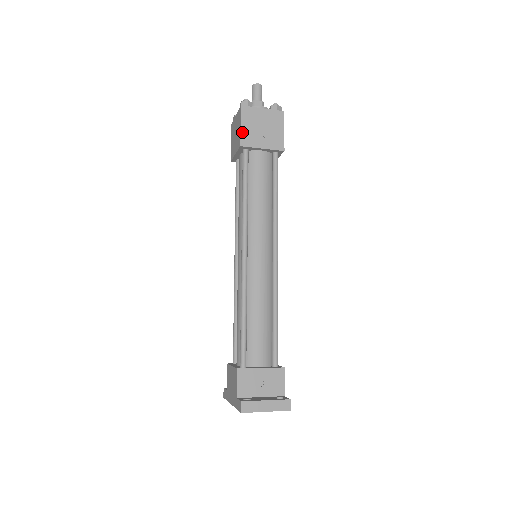
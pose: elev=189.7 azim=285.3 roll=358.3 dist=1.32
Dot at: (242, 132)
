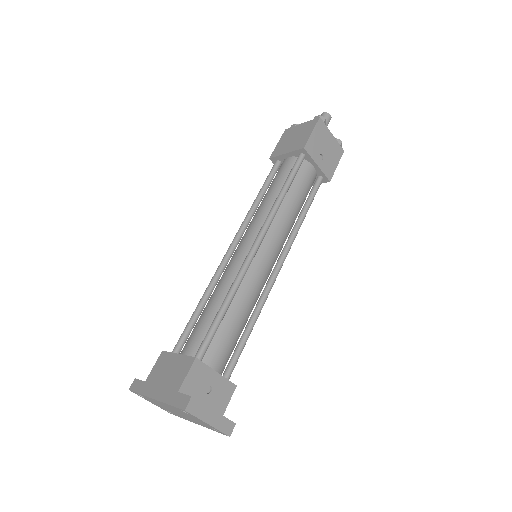
Dot at: (311, 138)
